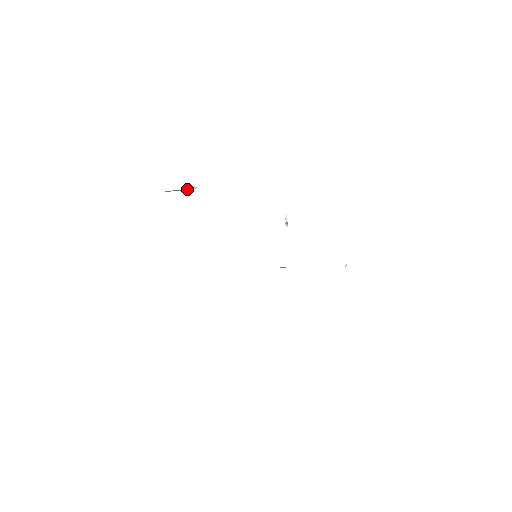
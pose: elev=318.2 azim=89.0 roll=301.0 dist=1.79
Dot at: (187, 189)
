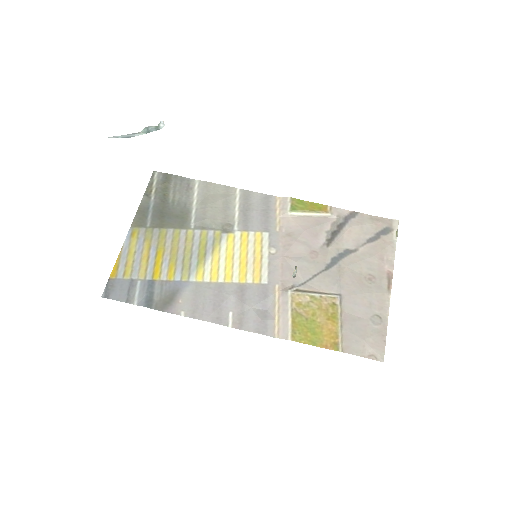
Dot at: (148, 131)
